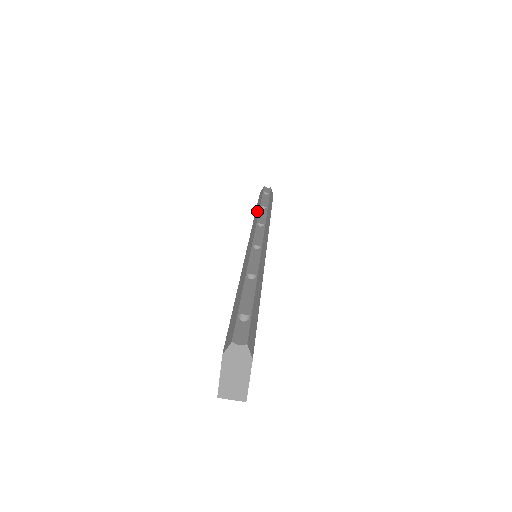
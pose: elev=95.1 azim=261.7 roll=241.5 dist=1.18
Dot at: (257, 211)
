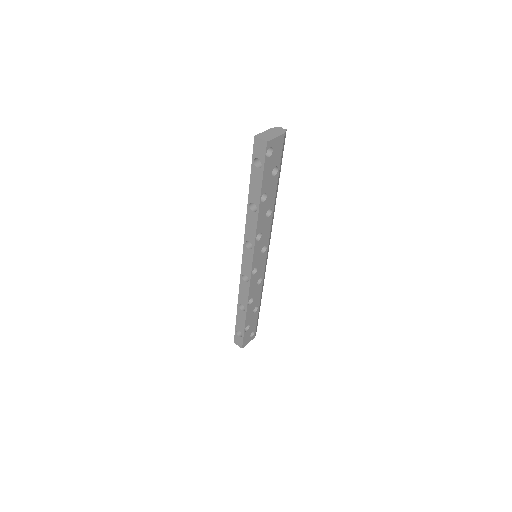
Dot at: occluded
